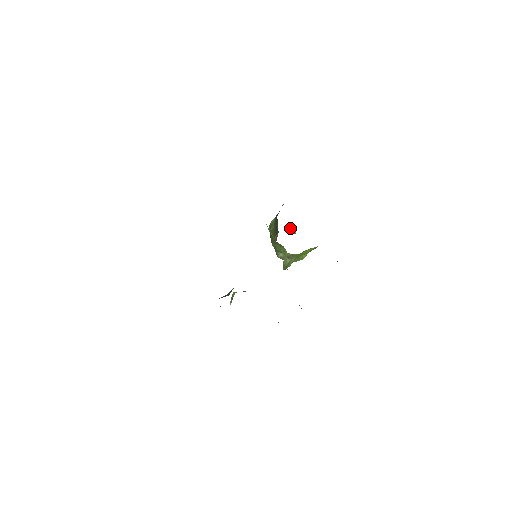
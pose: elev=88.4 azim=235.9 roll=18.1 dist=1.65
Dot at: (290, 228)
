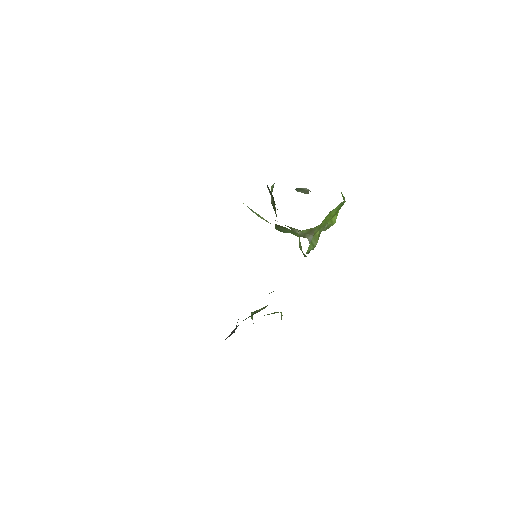
Dot at: occluded
